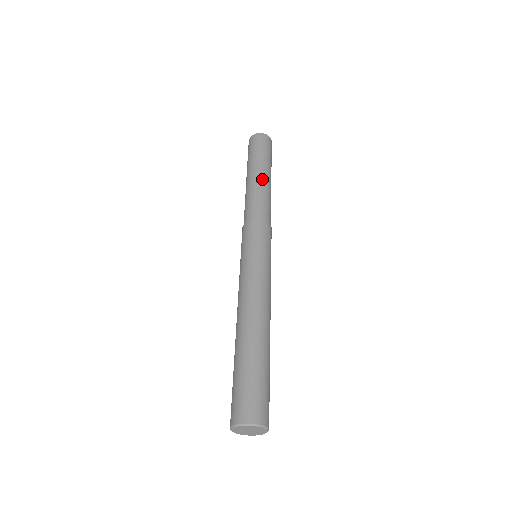
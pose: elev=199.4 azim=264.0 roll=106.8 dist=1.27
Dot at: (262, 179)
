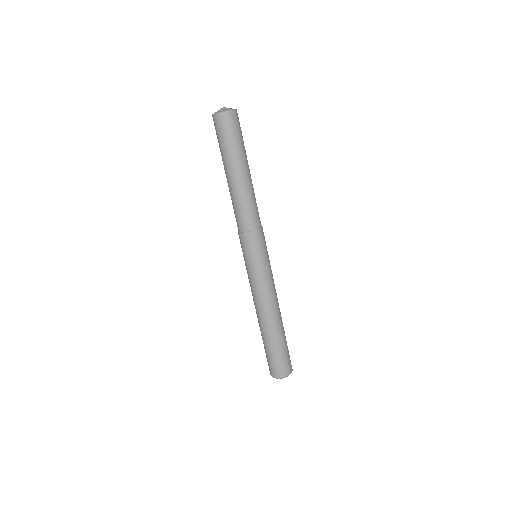
Dot at: (237, 183)
